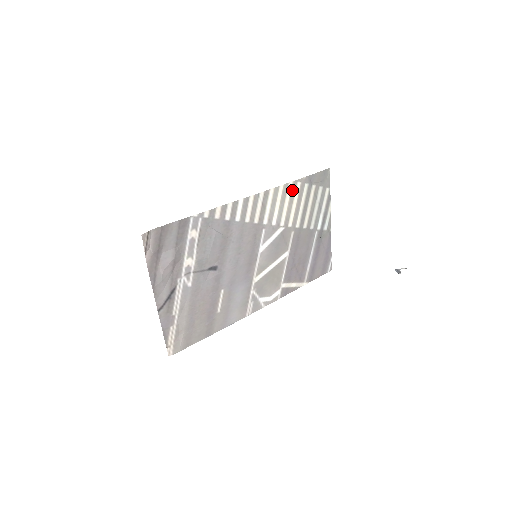
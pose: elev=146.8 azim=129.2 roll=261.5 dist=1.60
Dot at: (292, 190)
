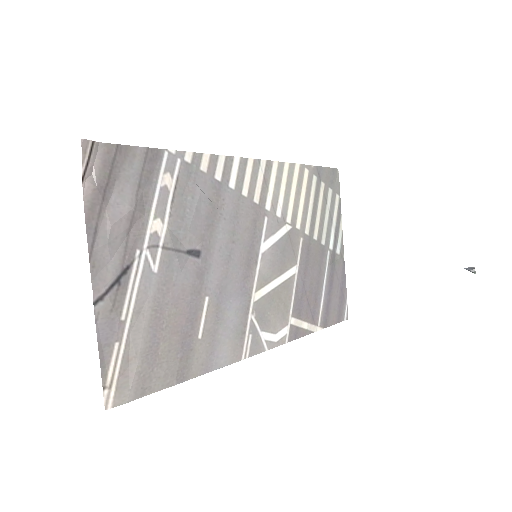
Dot at: (299, 176)
